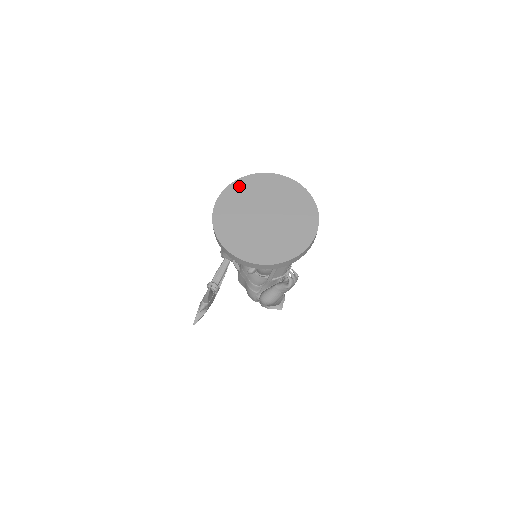
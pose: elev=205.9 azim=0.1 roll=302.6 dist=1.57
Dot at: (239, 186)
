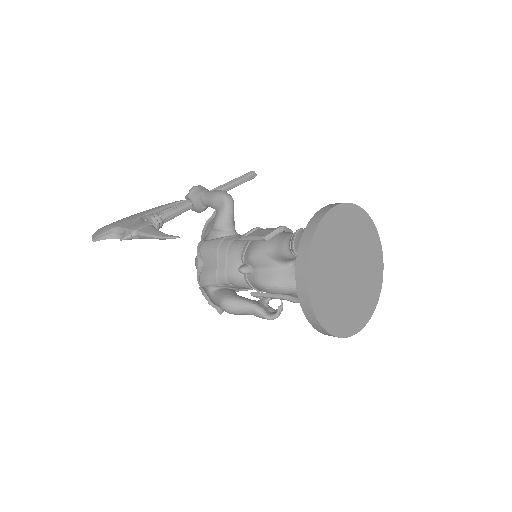
Dot at: (349, 213)
